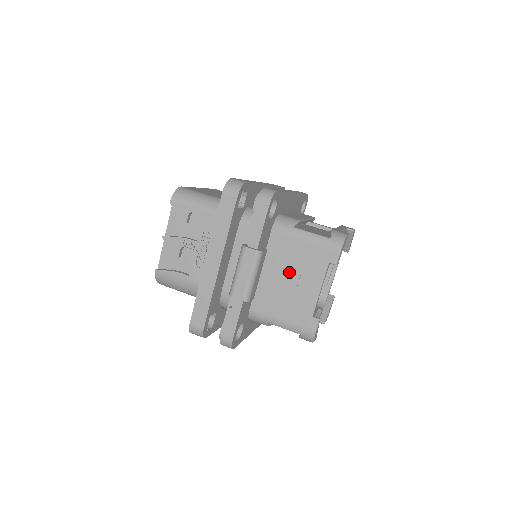
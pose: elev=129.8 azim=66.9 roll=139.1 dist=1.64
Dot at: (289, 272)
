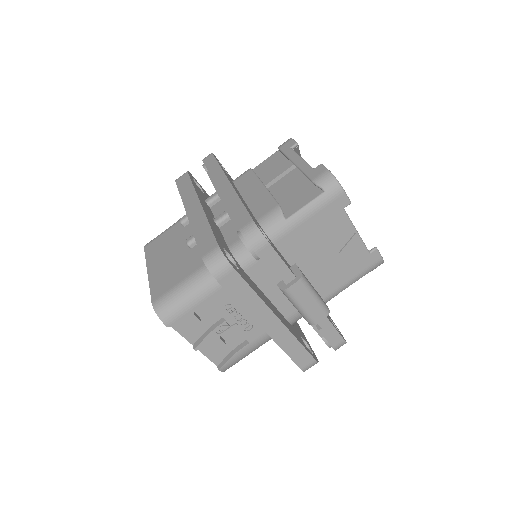
Dot at: (320, 250)
